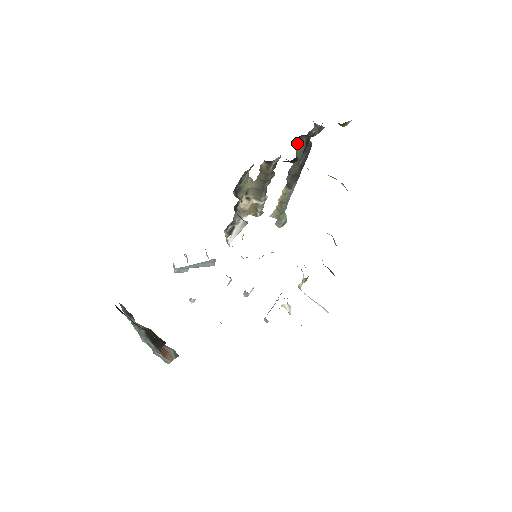
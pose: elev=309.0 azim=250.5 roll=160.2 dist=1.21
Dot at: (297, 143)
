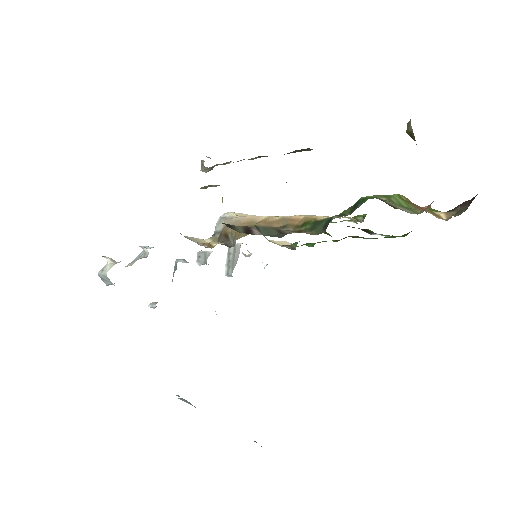
Dot at: occluded
